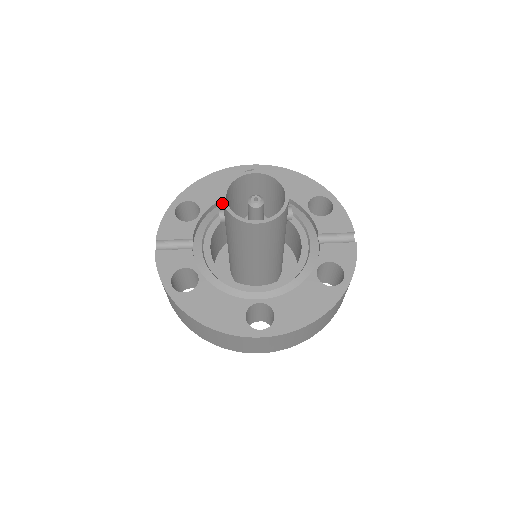
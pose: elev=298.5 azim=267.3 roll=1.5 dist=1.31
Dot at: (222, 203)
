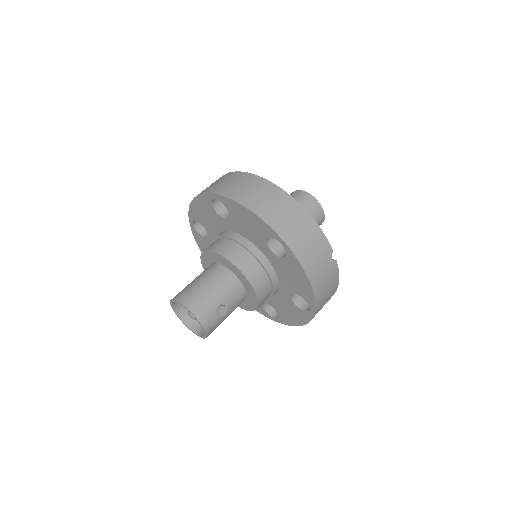
Dot at: occluded
